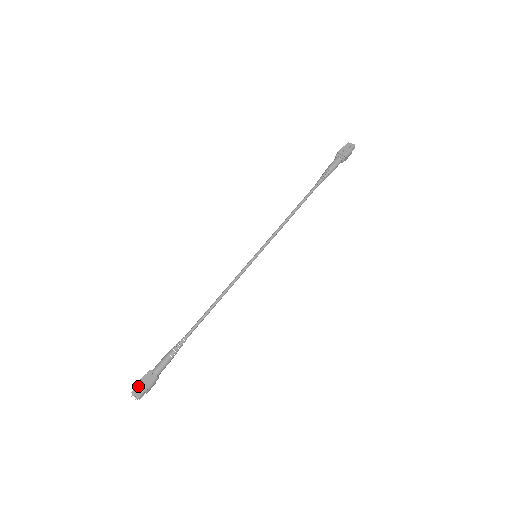
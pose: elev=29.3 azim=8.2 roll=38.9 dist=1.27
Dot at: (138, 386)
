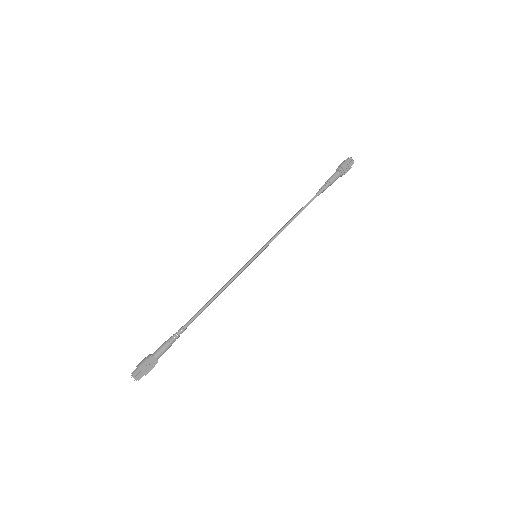
Dot at: (141, 371)
